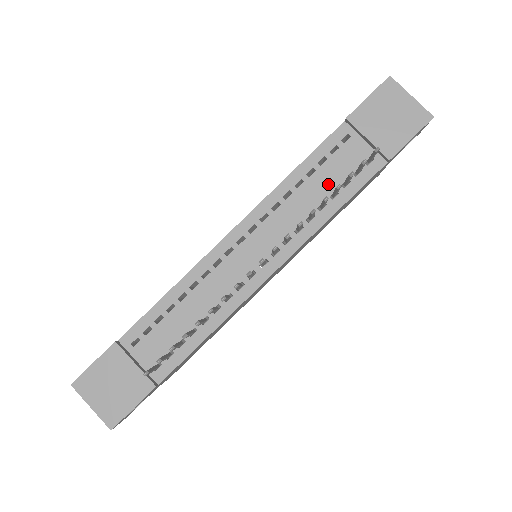
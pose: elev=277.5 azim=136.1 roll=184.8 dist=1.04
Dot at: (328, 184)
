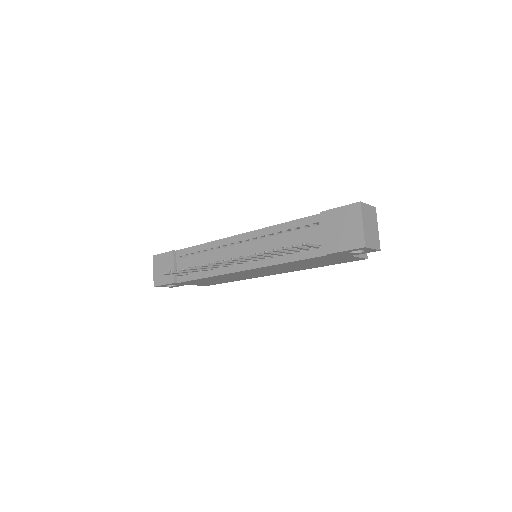
Dot at: (291, 244)
